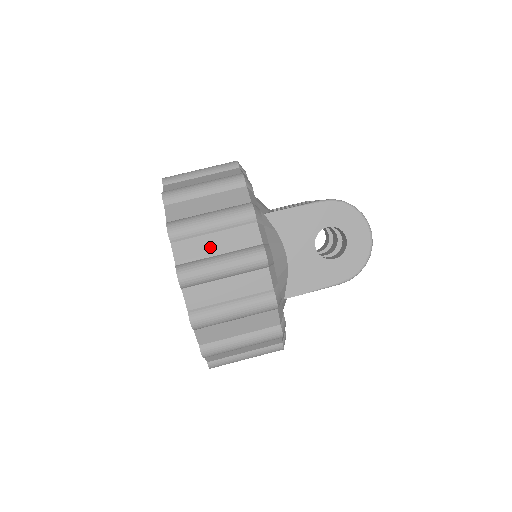
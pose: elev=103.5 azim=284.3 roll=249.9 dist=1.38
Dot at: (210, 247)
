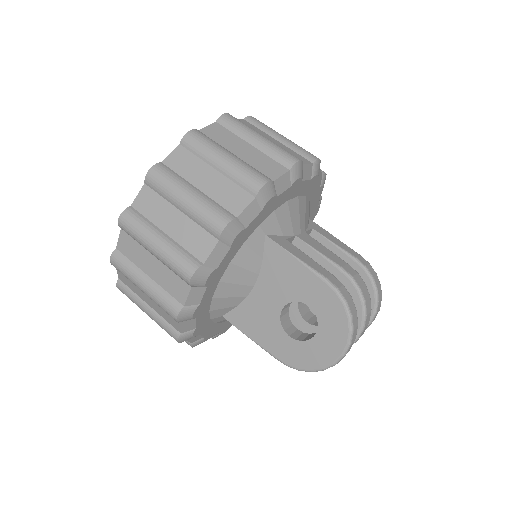
Dot at: (166, 219)
